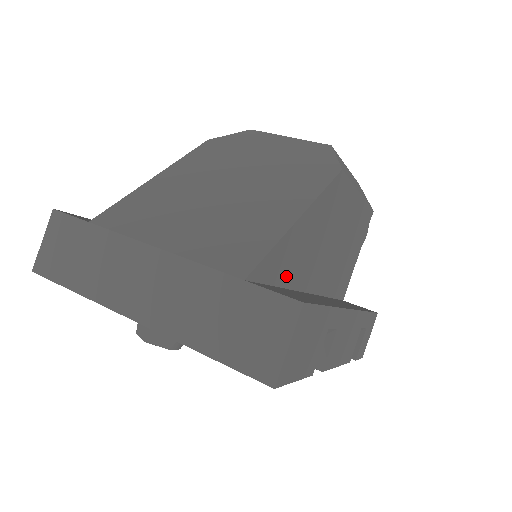
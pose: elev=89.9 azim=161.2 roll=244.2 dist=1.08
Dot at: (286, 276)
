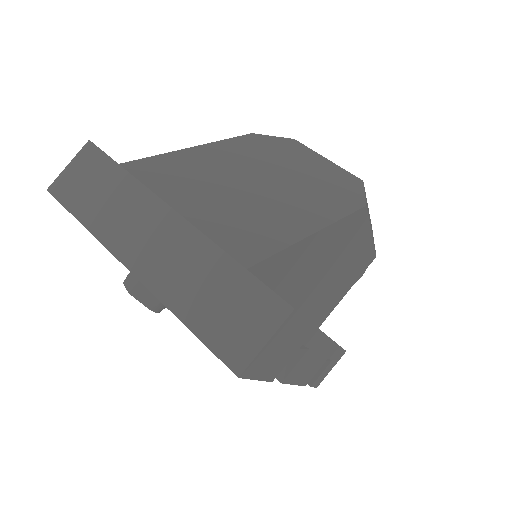
Dot at: (282, 282)
